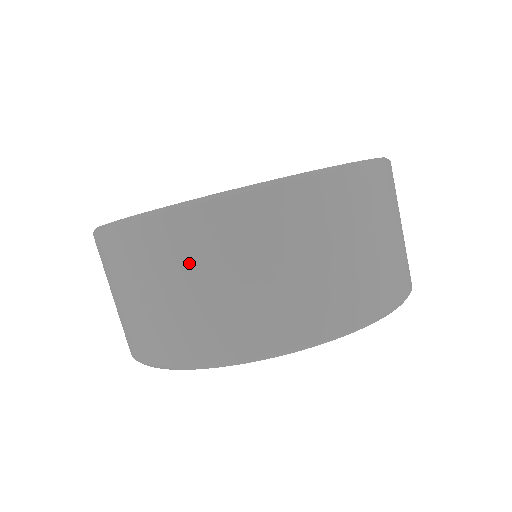
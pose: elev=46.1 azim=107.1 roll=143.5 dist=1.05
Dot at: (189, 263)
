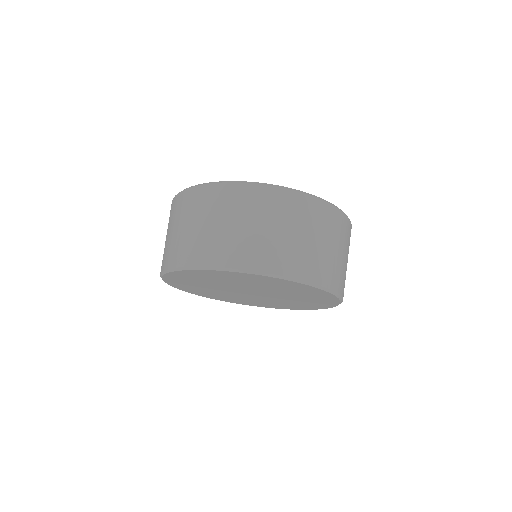
Dot at: (250, 211)
